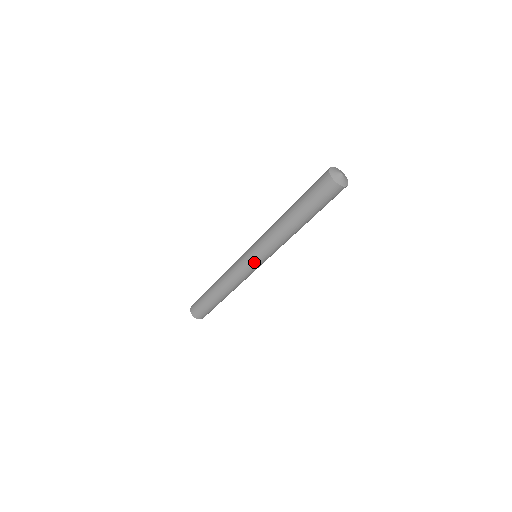
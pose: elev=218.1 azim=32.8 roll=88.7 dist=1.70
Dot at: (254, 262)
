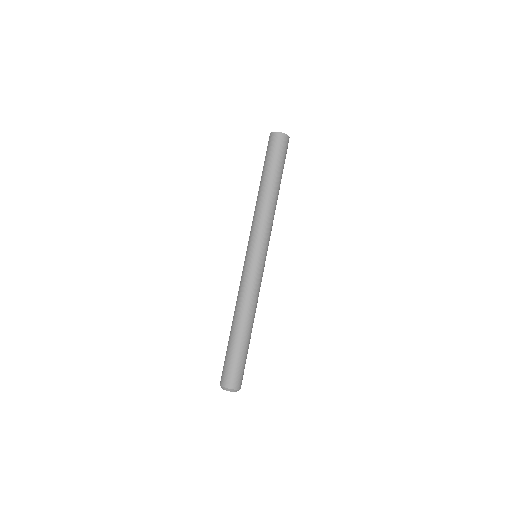
Dot at: (251, 253)
